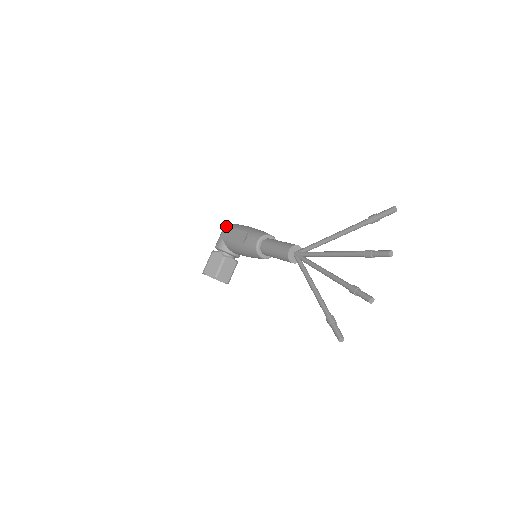
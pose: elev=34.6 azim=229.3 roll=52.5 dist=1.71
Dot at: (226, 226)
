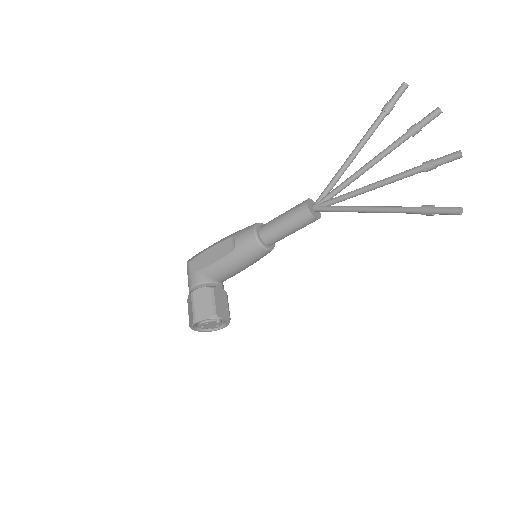
Dot at: (191, 259)
